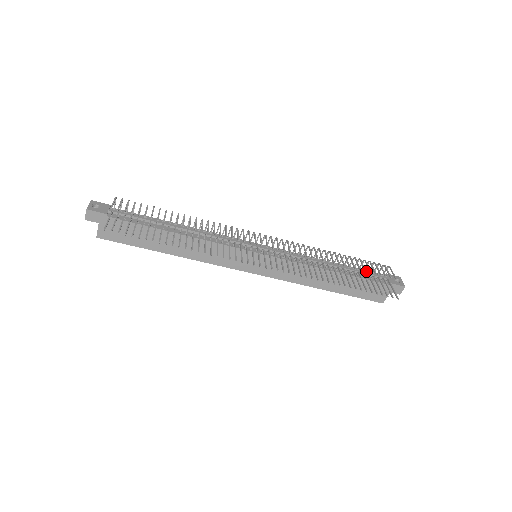
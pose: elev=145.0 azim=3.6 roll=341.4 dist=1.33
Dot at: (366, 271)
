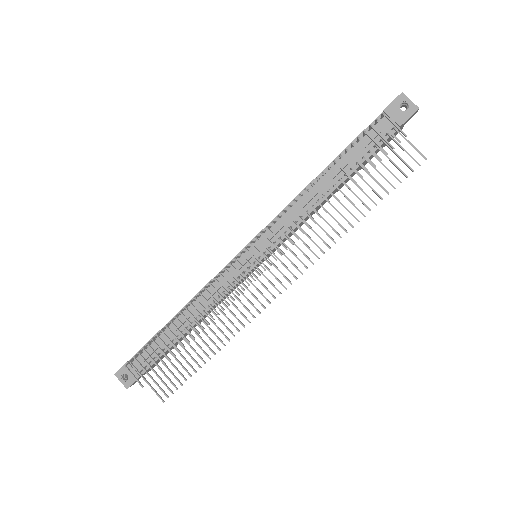
Dot at: (361, 137)
